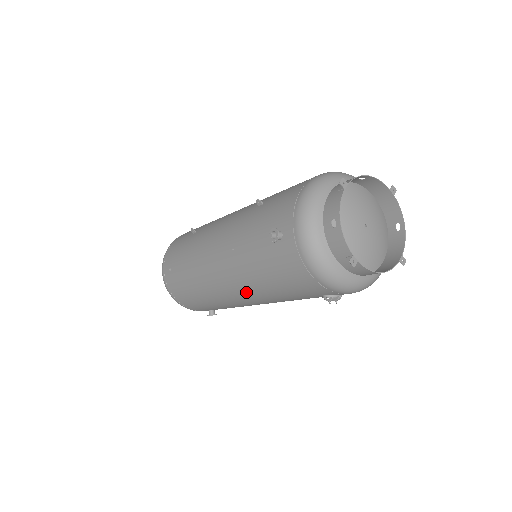
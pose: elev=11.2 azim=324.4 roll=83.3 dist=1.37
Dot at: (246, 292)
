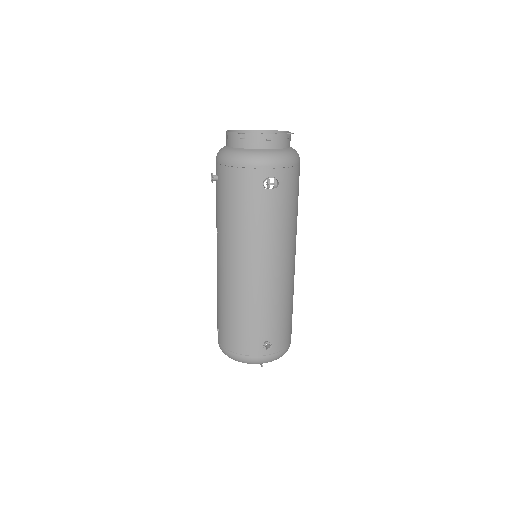
Dot at: (239, 250)
